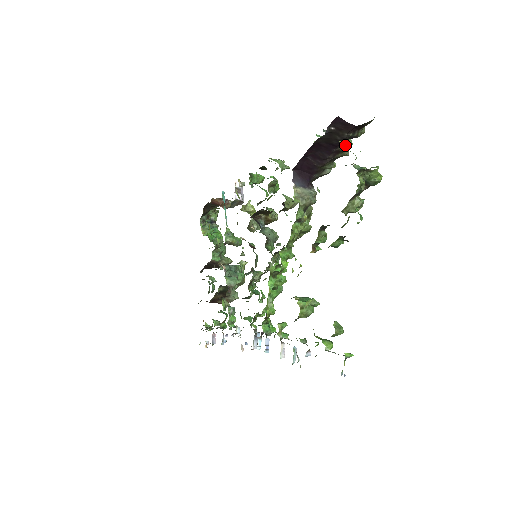
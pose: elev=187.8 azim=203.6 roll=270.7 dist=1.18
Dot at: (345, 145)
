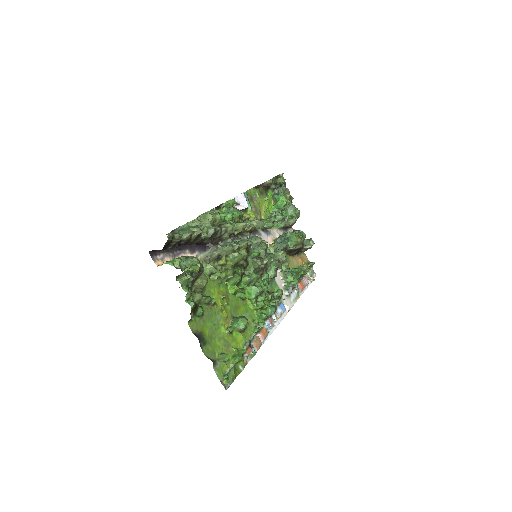
Dot at: (185, 240)
